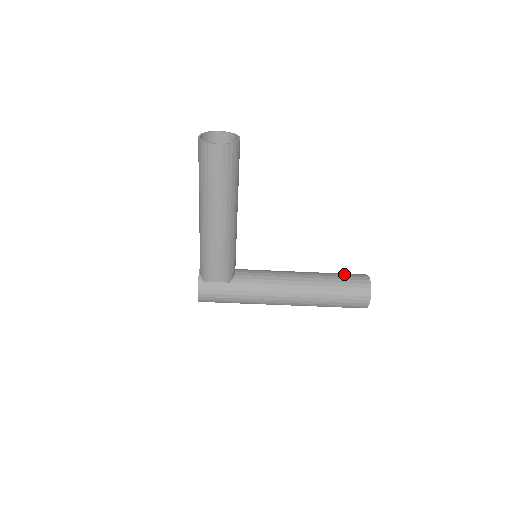
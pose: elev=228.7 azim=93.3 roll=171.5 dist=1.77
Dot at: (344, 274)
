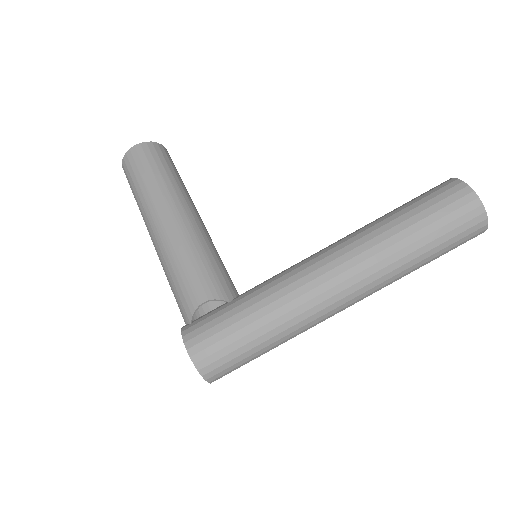
Dot at: occluded
